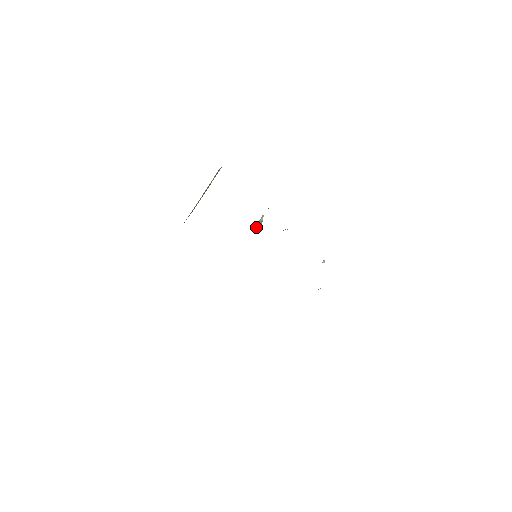
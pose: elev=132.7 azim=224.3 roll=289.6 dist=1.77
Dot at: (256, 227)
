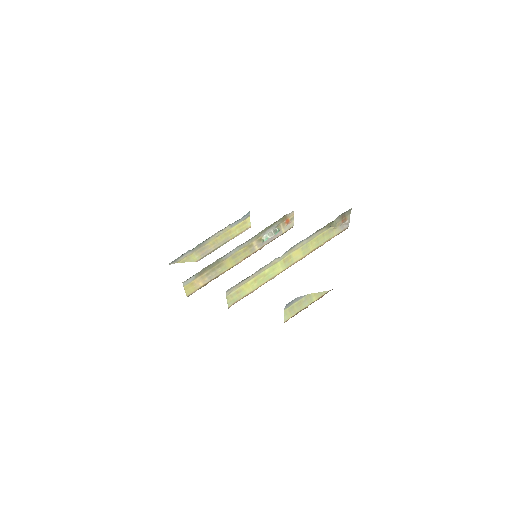
Dot at: occluded
